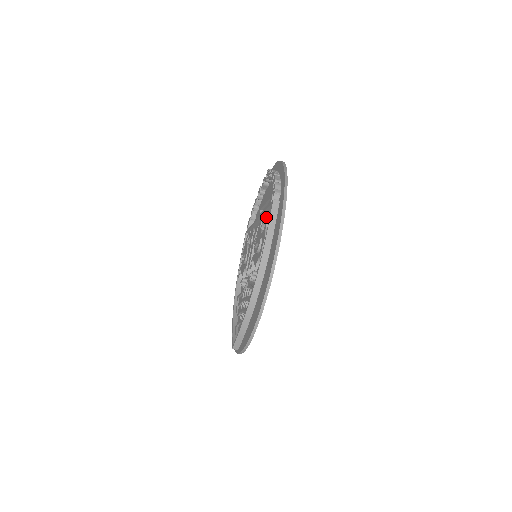
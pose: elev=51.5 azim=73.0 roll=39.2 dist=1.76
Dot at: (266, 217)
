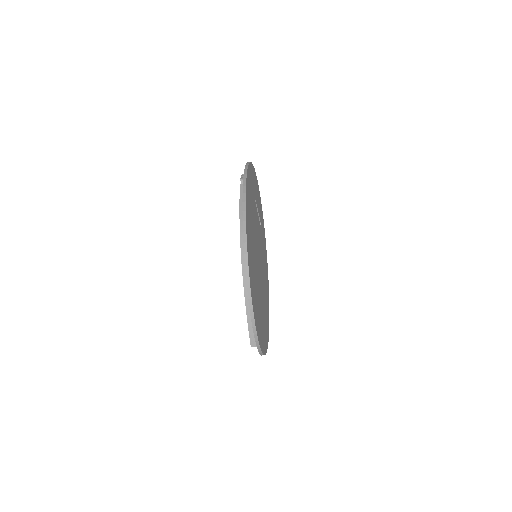
Dot at: occluded
